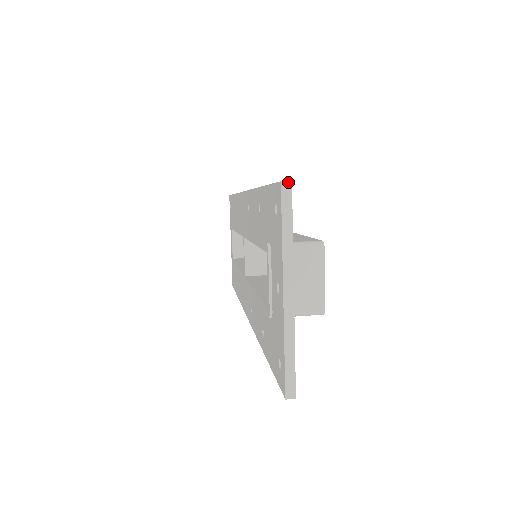
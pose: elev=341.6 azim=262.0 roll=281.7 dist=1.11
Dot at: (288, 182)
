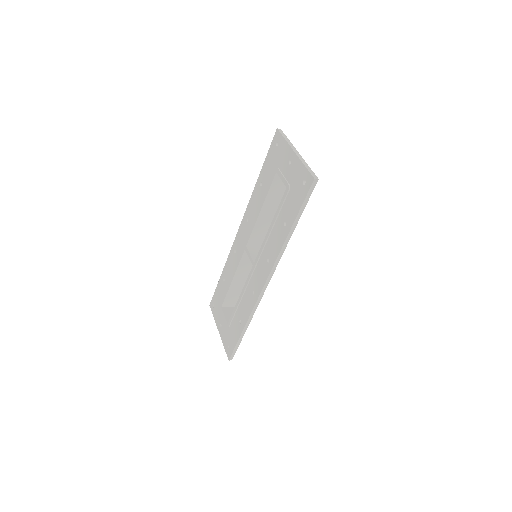
Dot at: (280, 129)
